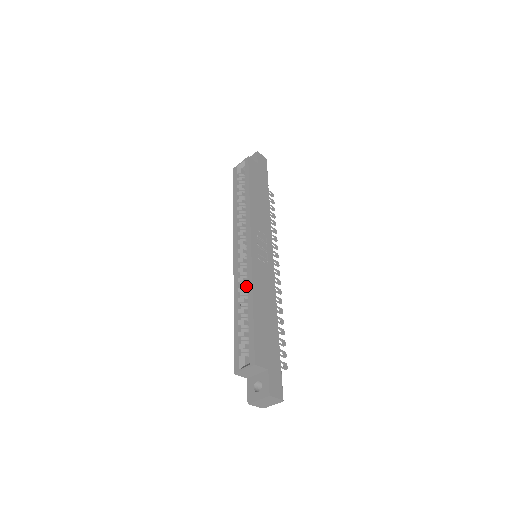
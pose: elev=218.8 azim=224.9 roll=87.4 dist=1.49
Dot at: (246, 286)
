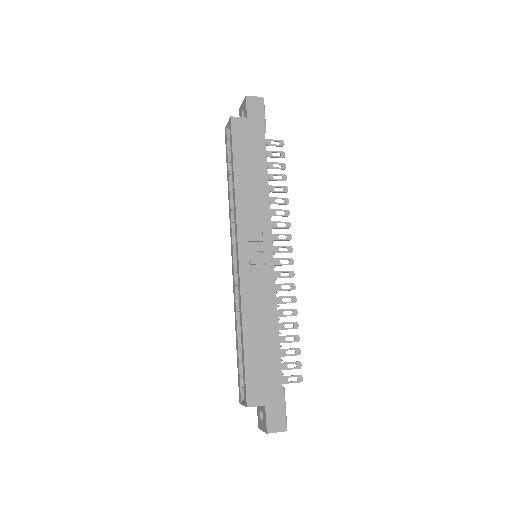
Dot at: occluded
